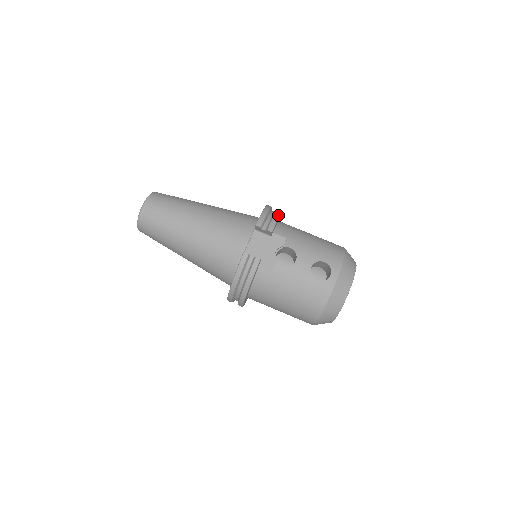
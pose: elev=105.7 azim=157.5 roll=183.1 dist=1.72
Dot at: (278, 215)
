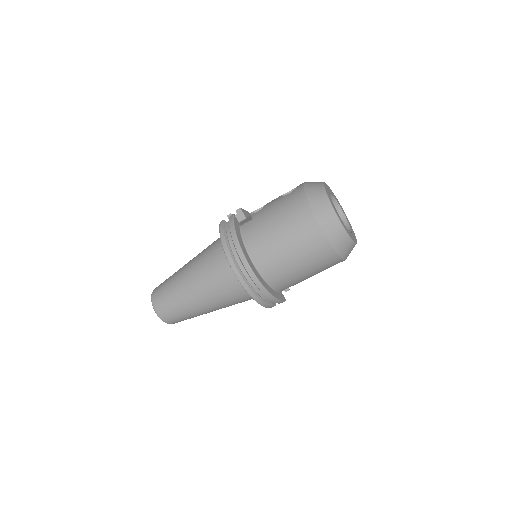
Dot at: occluded
